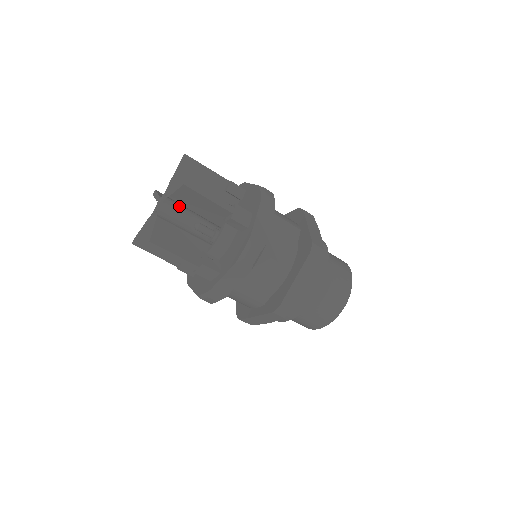
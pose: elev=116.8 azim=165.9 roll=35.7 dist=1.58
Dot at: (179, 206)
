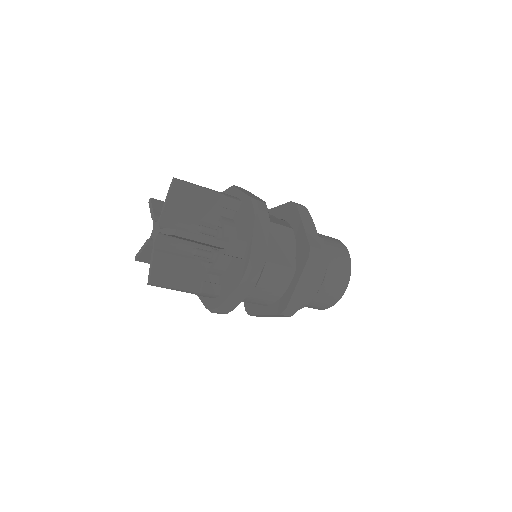
Dot at: (175, 221)
